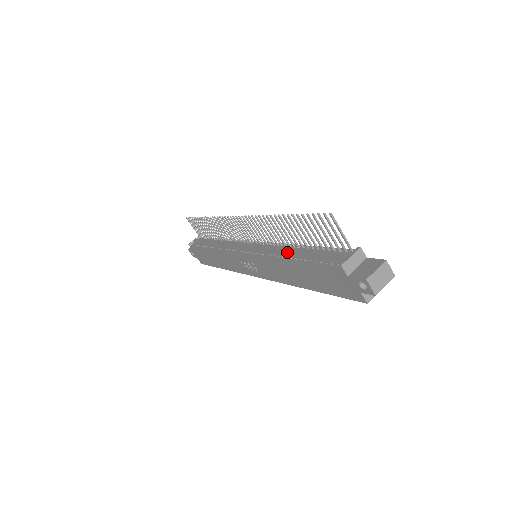
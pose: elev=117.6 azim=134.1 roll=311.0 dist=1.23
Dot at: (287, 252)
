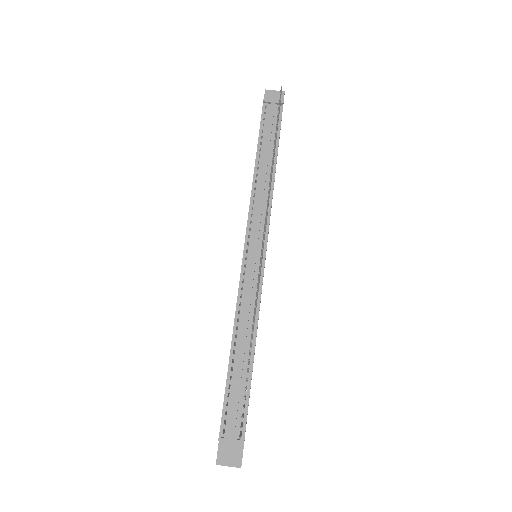
Dot at: (242, 338)
